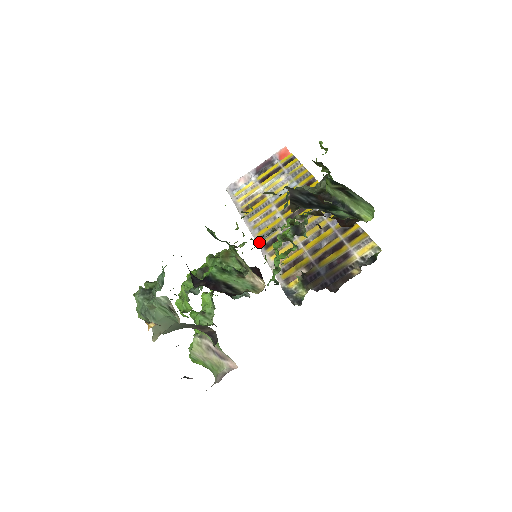
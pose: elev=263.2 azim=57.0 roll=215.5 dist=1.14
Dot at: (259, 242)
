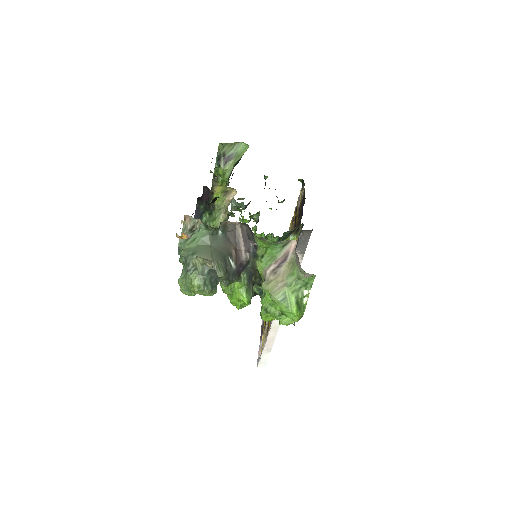
Dot at: occluded
